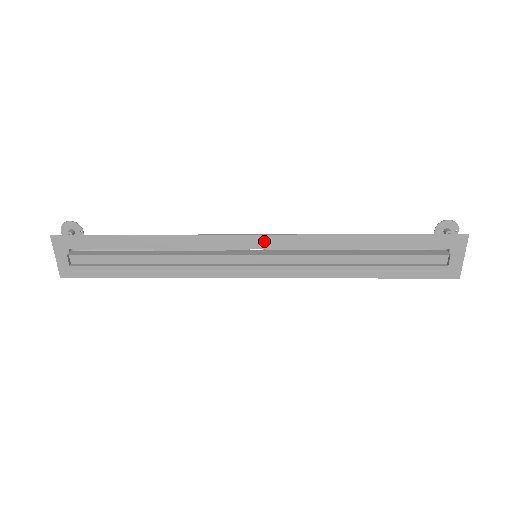
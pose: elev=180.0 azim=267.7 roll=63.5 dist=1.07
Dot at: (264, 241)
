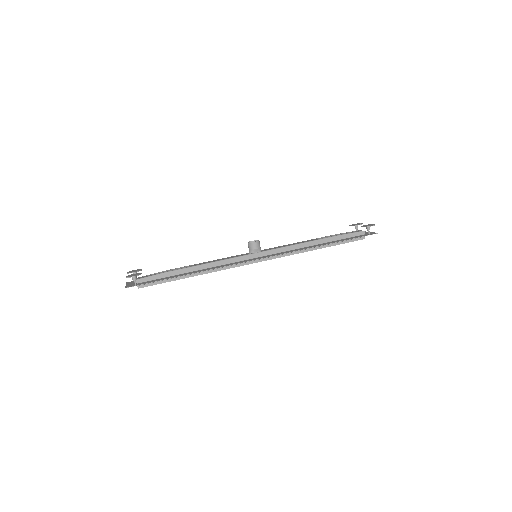
Dot at: (264, 257)
